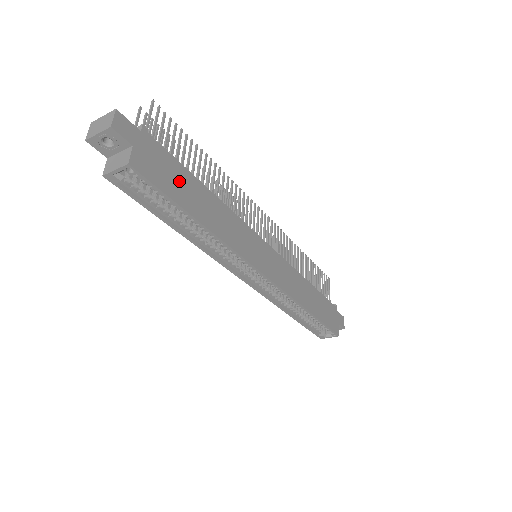
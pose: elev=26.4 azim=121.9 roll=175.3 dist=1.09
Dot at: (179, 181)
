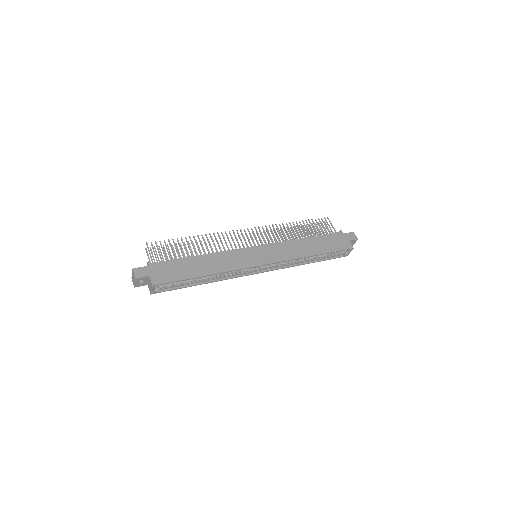
Dot at: (181, 268)
